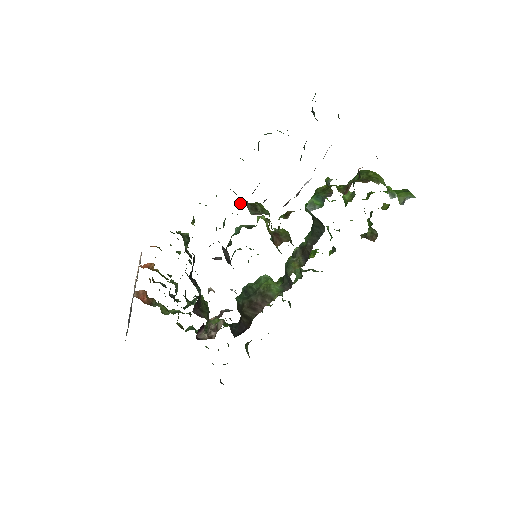
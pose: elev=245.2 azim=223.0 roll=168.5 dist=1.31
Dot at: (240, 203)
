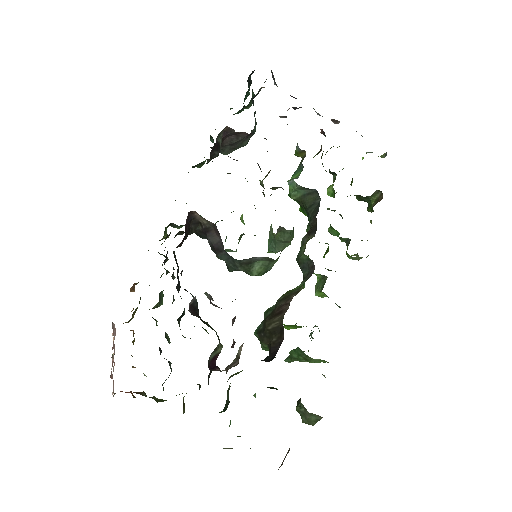
Dot at: occluded
